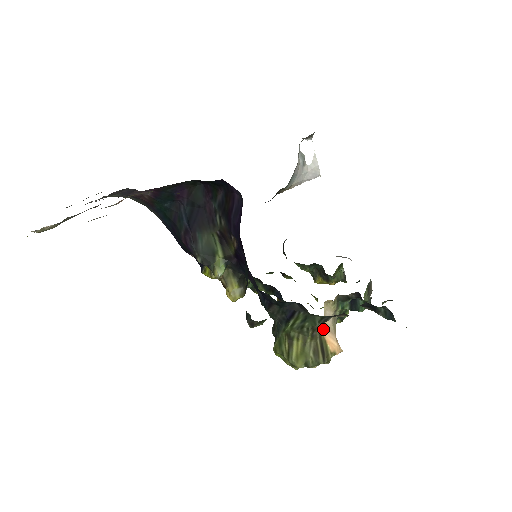
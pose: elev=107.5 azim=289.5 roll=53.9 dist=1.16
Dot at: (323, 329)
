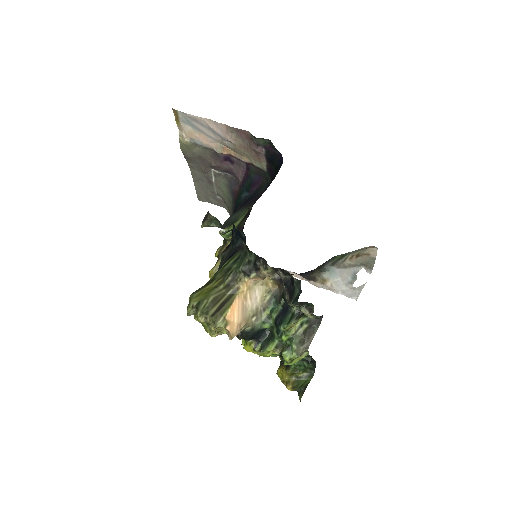
Dot at: (240, 294)
